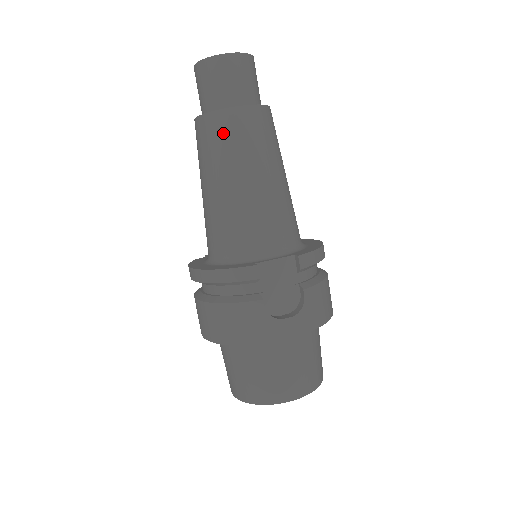
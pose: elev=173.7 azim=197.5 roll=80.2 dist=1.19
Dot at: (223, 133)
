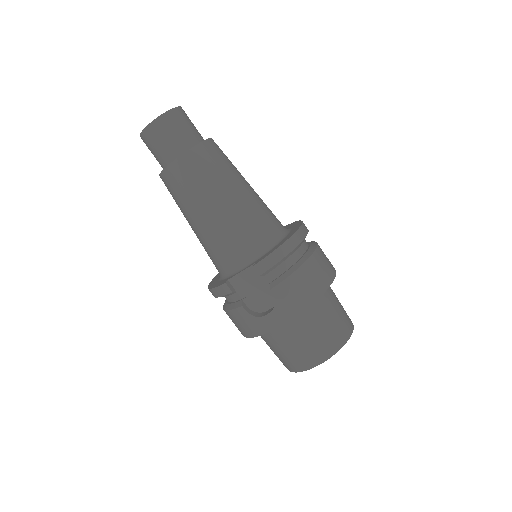
Dot at: (172, 187)
